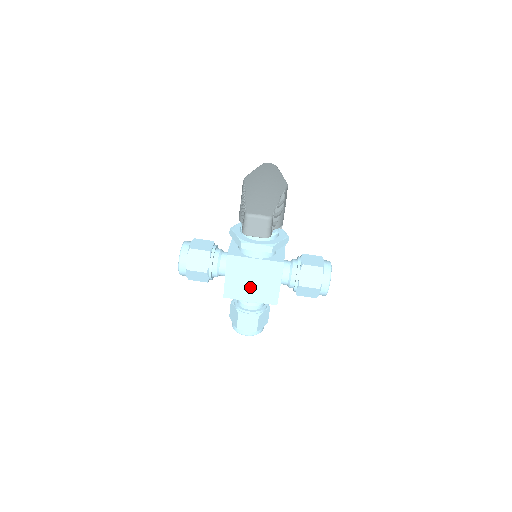
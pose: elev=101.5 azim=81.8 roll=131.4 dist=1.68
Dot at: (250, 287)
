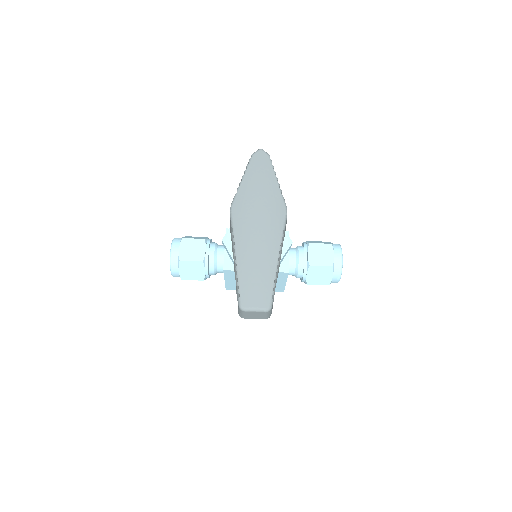
Dot at: occluded
